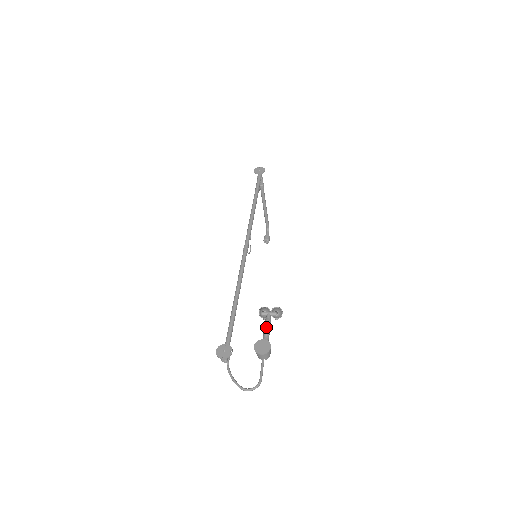
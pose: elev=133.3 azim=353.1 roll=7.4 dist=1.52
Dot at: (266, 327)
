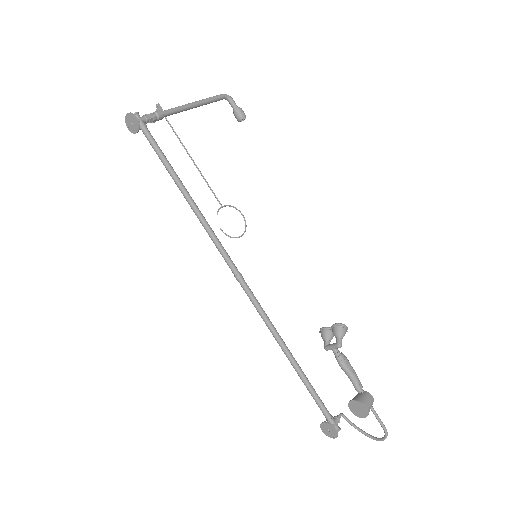
Dot at: (343, 370)
